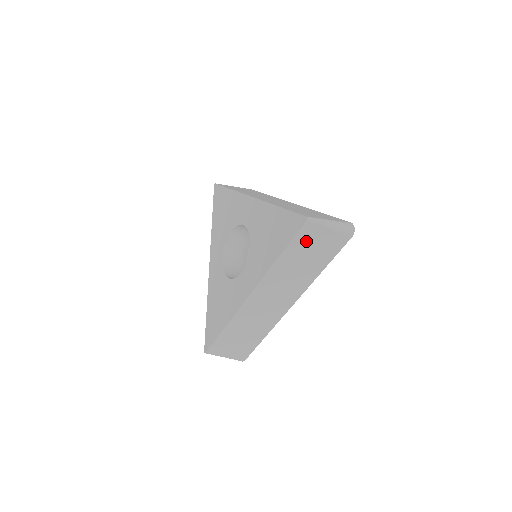
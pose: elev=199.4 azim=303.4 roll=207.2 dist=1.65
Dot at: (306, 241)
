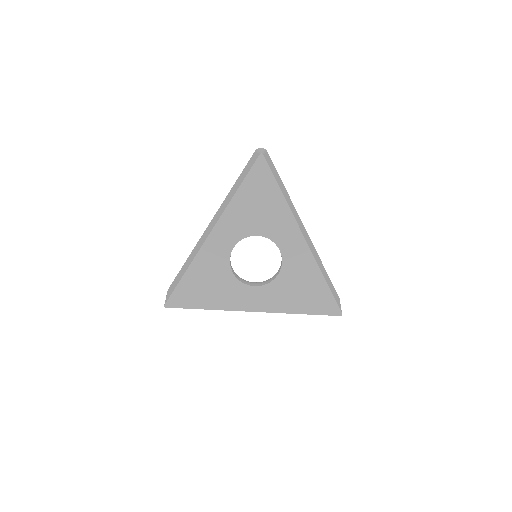
Dot at: occluded
